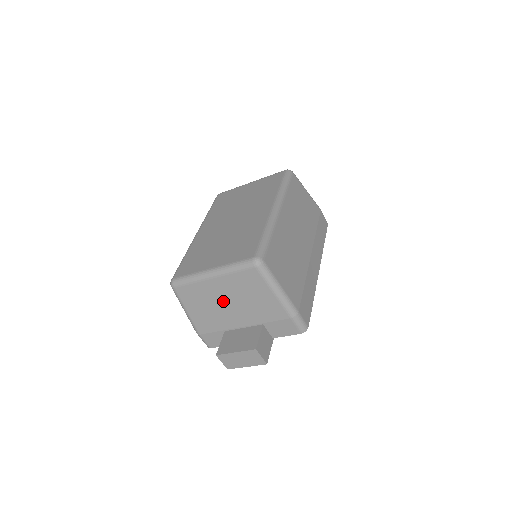
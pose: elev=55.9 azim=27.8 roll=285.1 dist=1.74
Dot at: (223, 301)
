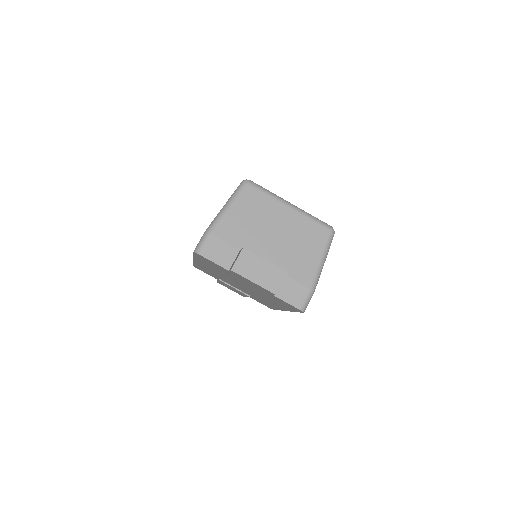
Dot at: (274, 229)
